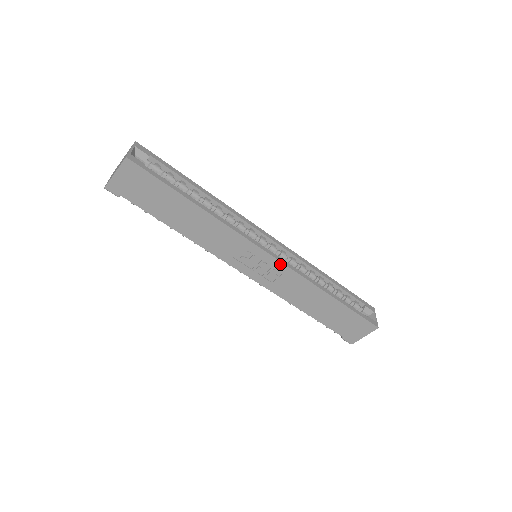
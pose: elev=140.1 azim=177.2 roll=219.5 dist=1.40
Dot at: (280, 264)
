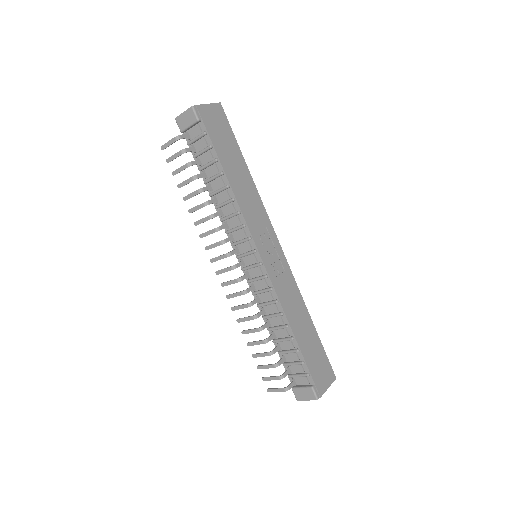
Dot at: (284, 259)
